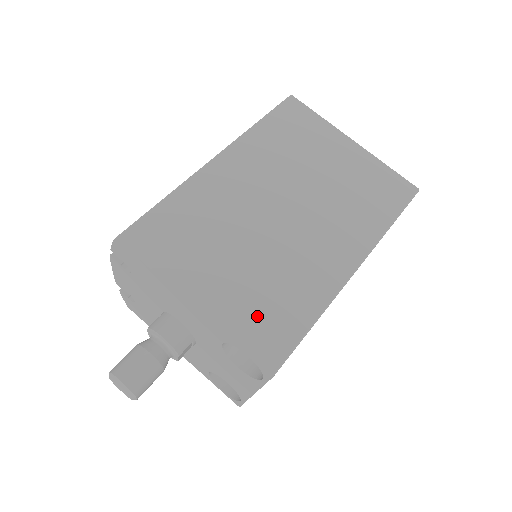
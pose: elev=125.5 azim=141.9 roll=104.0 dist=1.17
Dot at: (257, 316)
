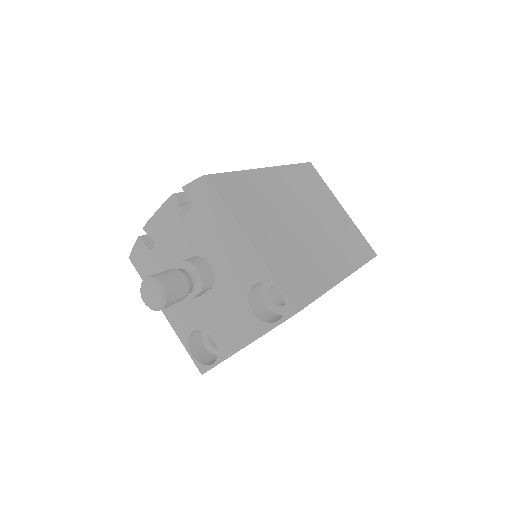
Dot at: (289, 271)
